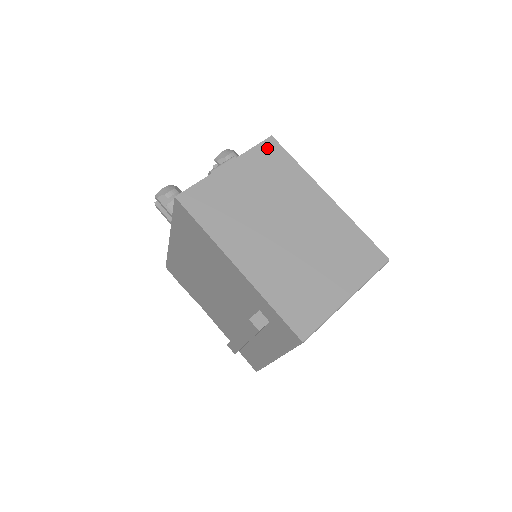
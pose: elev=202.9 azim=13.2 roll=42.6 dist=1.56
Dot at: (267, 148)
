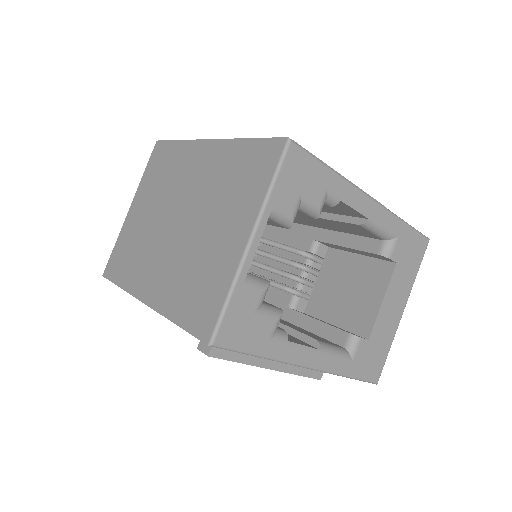
Dot at: (155, 157)
